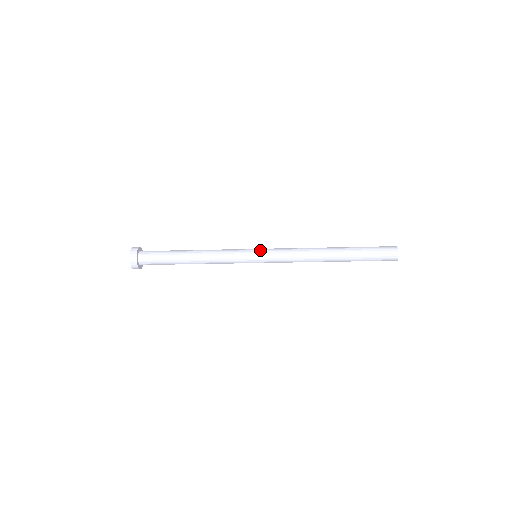
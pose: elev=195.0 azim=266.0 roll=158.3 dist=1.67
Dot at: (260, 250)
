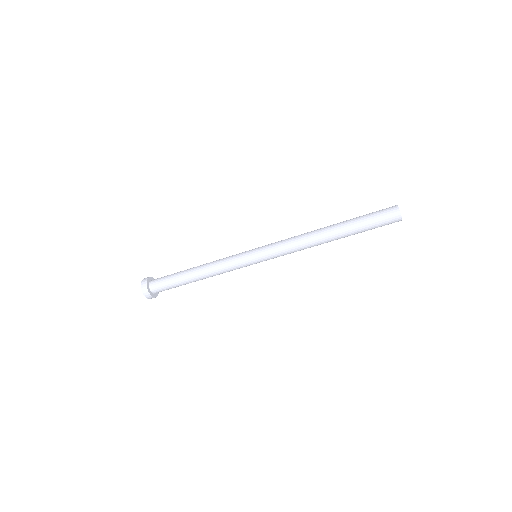
Dot at: (257, 248)
